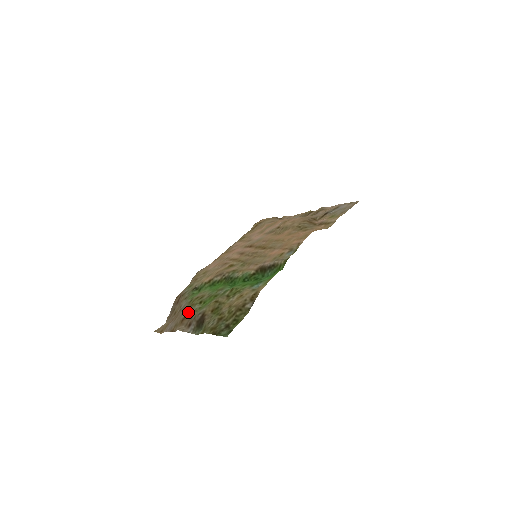
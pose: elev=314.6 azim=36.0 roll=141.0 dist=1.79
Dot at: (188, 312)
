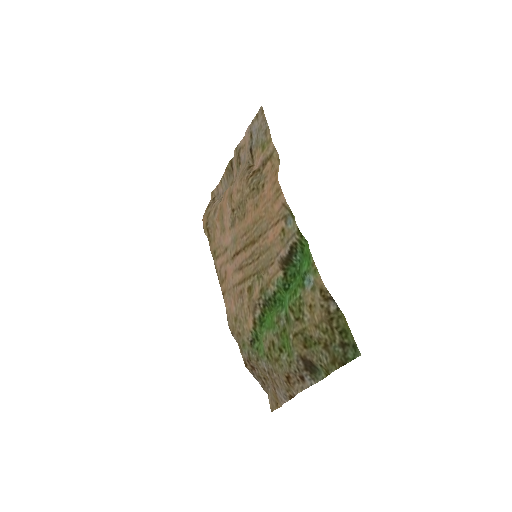
Dot at: (284, 370)
